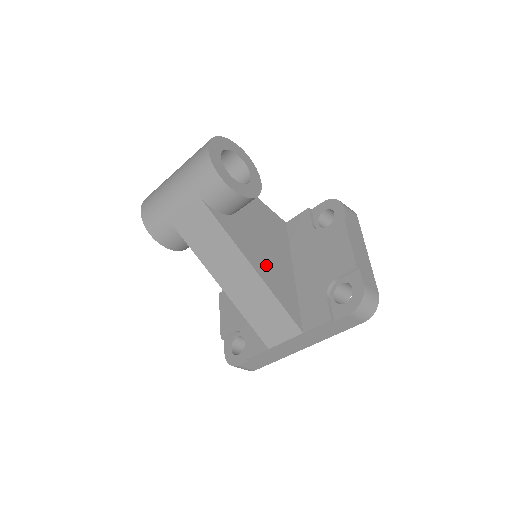
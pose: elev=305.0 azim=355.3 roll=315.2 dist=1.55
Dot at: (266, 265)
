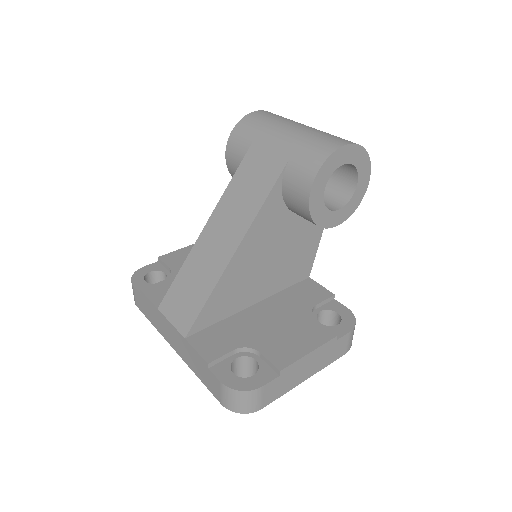
Dot at: (246, 267)
